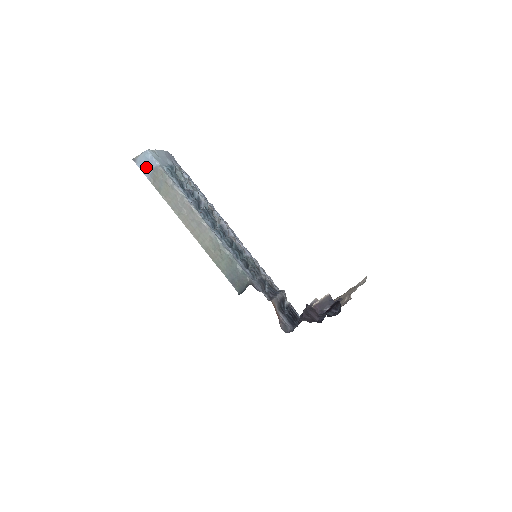
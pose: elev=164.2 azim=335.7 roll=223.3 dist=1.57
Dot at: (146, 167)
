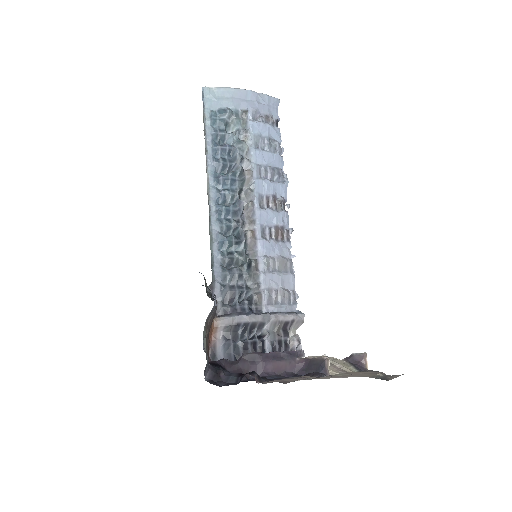
Dot at: occluded
